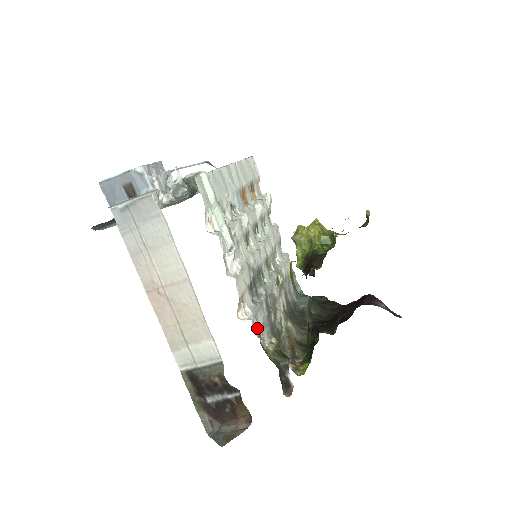
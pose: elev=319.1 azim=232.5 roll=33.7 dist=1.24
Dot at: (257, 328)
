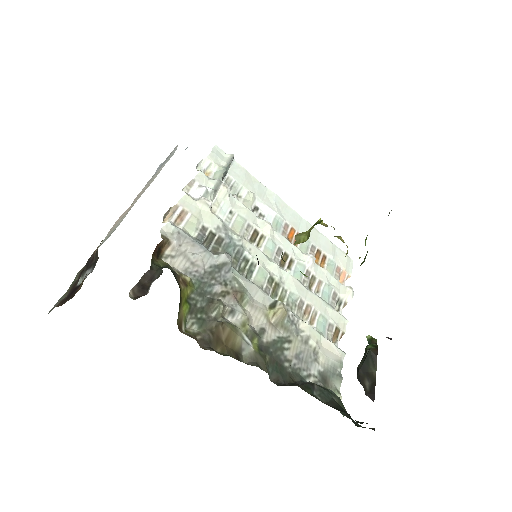
Dot at: (171, 237)
